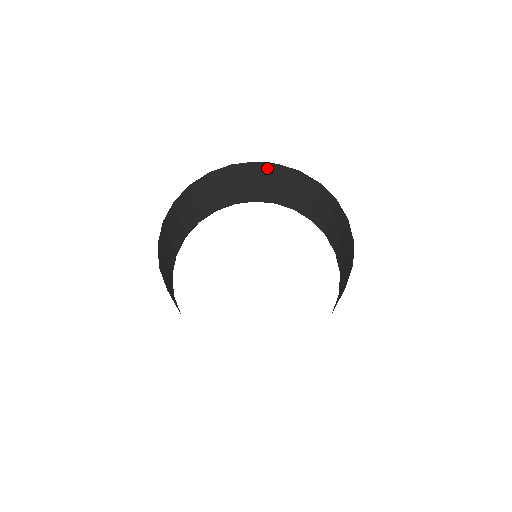
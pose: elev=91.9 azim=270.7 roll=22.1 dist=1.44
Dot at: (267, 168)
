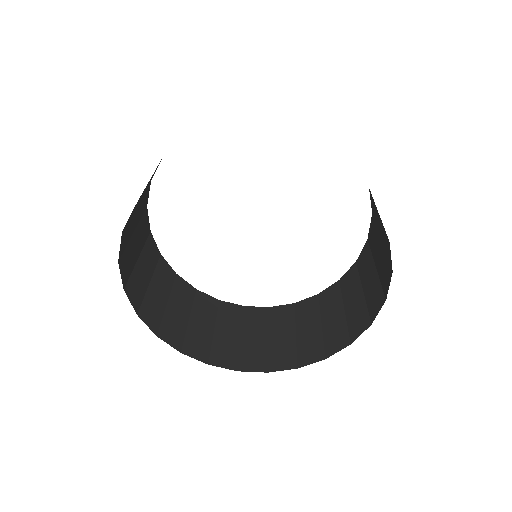
Dot at: occluded
